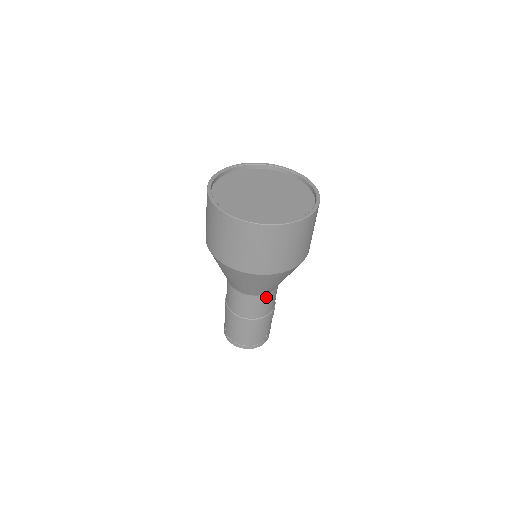
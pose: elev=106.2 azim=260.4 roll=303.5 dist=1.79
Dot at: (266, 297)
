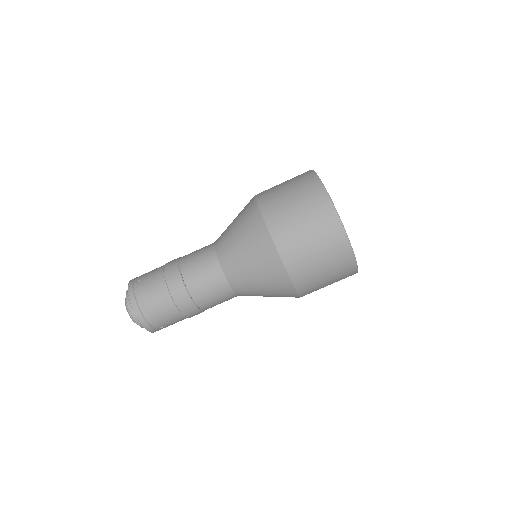
Dot at: (227, 291)
